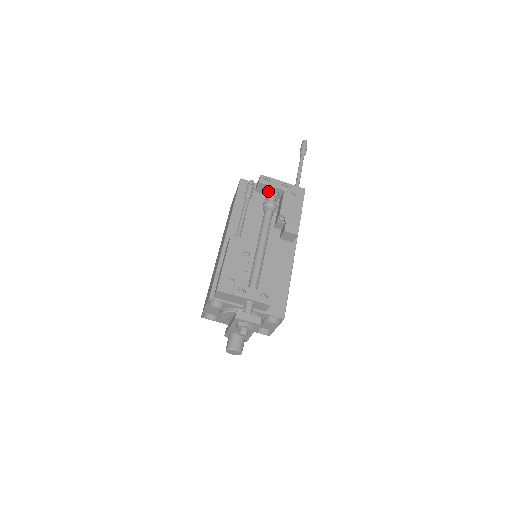
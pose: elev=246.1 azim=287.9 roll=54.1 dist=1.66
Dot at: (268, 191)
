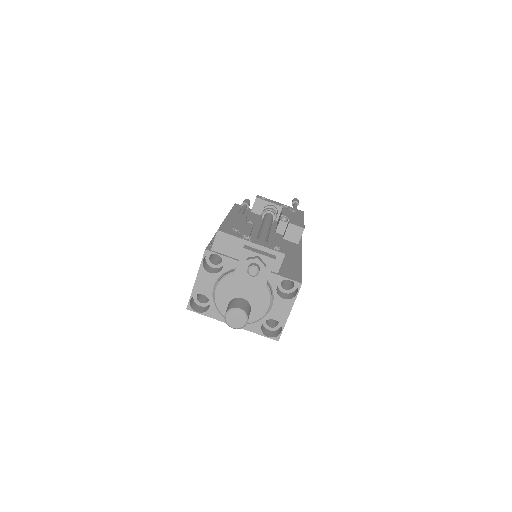
Dot at: (266, 205)
